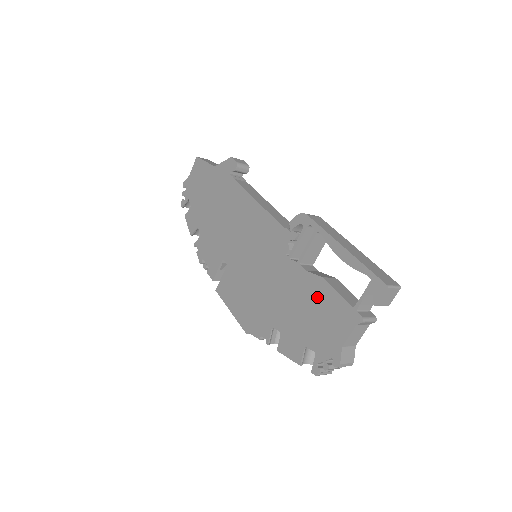
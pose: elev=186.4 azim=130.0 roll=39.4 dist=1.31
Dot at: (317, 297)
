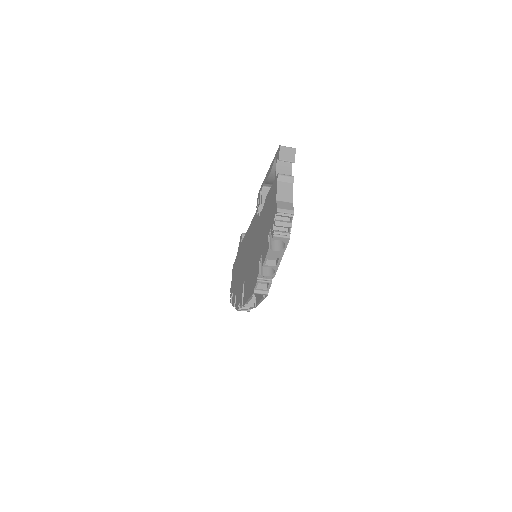
Dot at: (267, 206)
